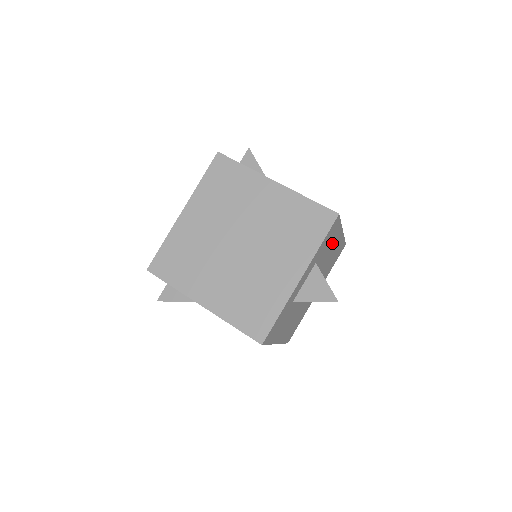
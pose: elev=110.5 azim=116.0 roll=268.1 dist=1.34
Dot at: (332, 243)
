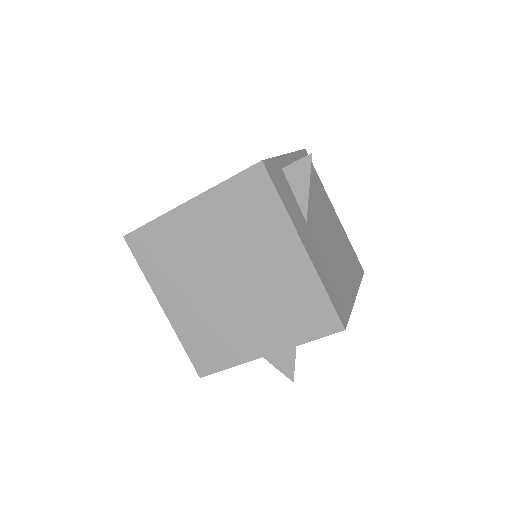
Dot at: occluded
